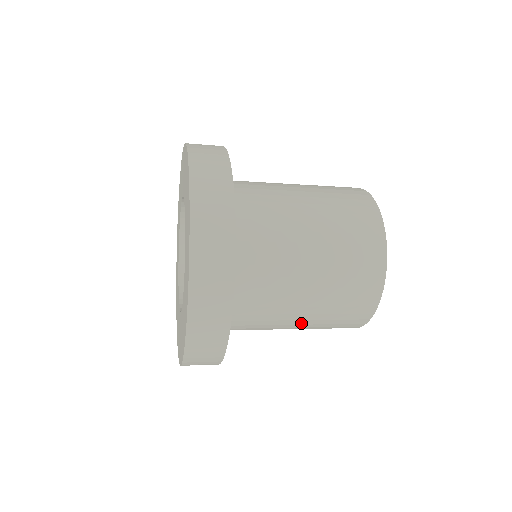
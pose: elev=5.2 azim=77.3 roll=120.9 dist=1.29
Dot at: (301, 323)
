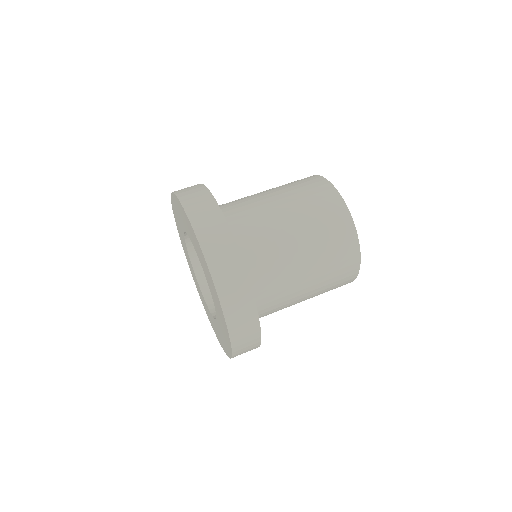
Dot at: (307, 298)
